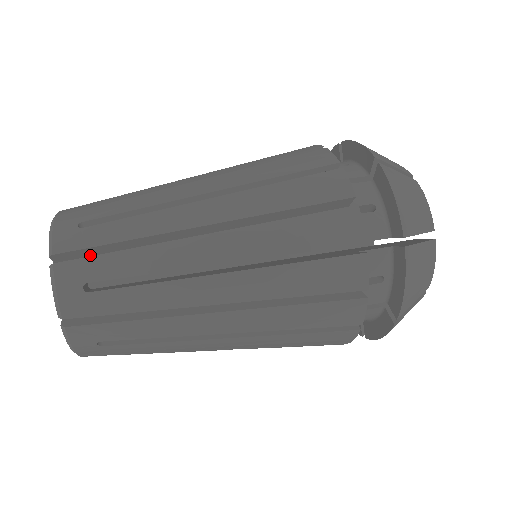
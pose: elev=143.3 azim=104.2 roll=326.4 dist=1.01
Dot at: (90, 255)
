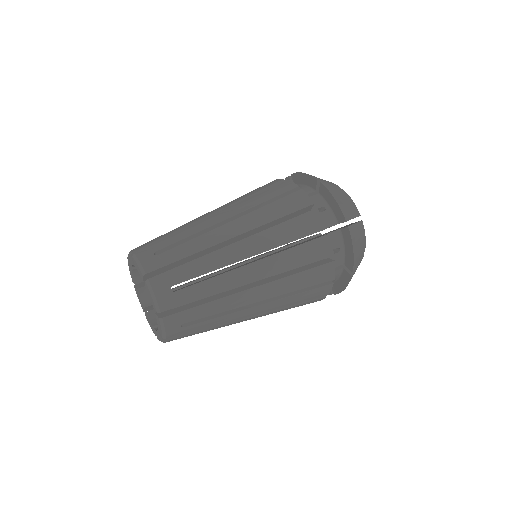
Dot at: occluded
